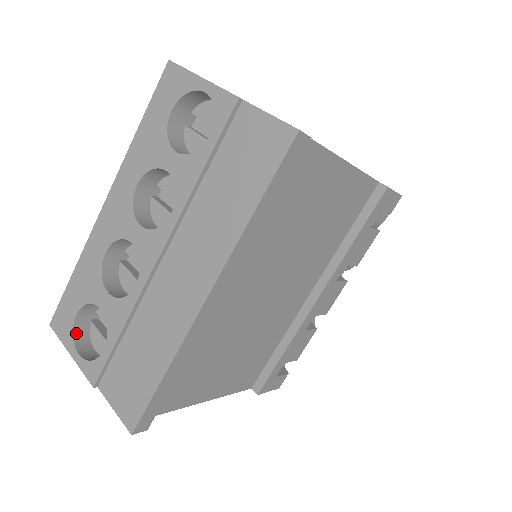
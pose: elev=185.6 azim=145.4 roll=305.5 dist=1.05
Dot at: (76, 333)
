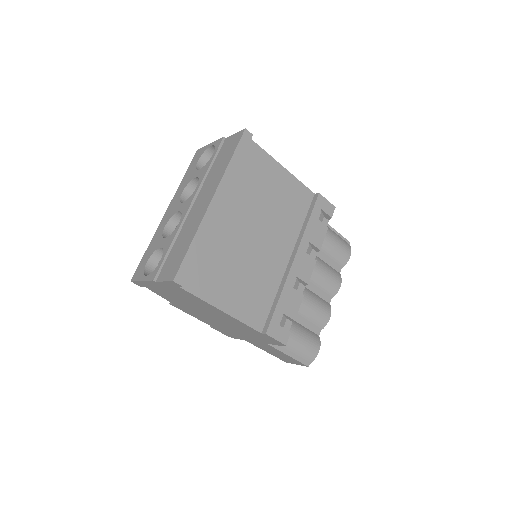
Dot at: (146, 272)
